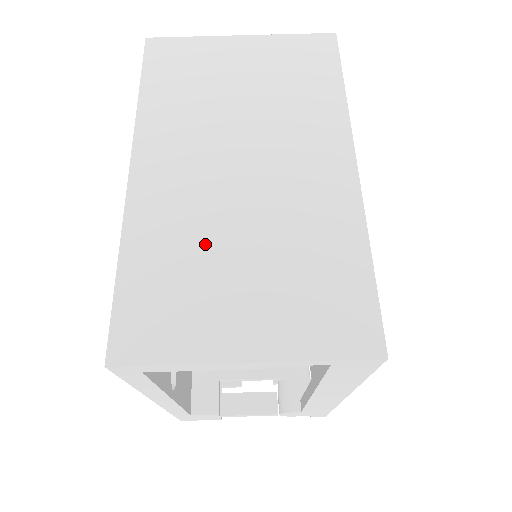
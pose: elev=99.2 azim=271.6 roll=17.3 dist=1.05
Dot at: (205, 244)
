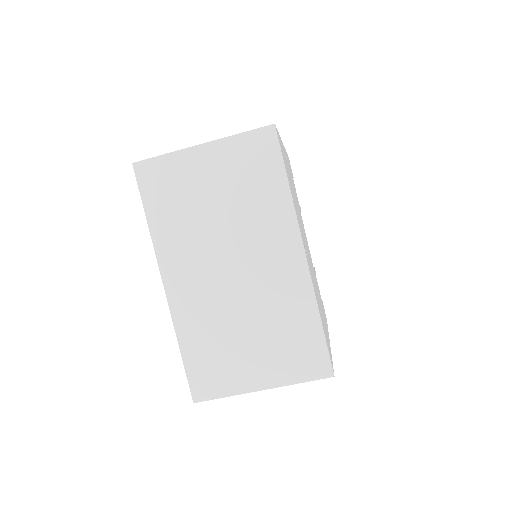
Dot at: (224, 328)
